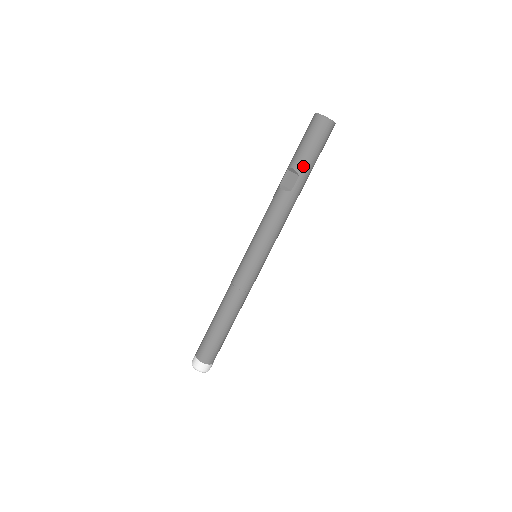
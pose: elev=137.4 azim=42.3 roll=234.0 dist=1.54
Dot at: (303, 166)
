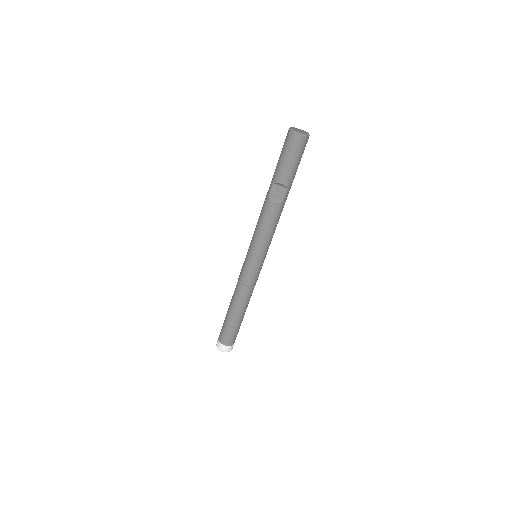
Dot at: (290, 180)
